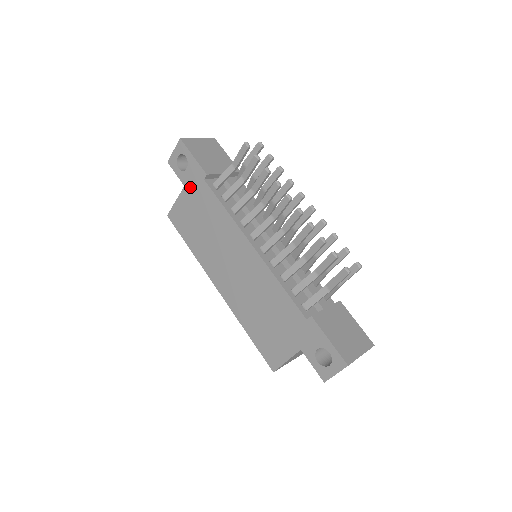
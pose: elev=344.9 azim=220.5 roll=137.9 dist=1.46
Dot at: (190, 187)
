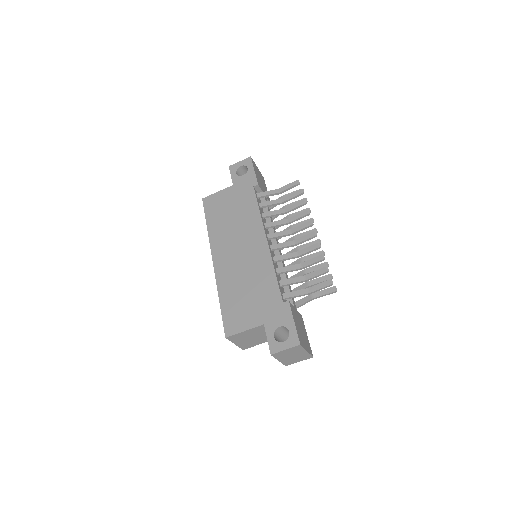
Dot at: (238, 187)
